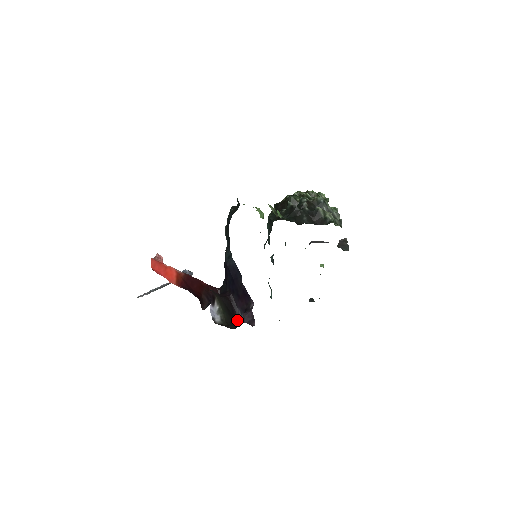
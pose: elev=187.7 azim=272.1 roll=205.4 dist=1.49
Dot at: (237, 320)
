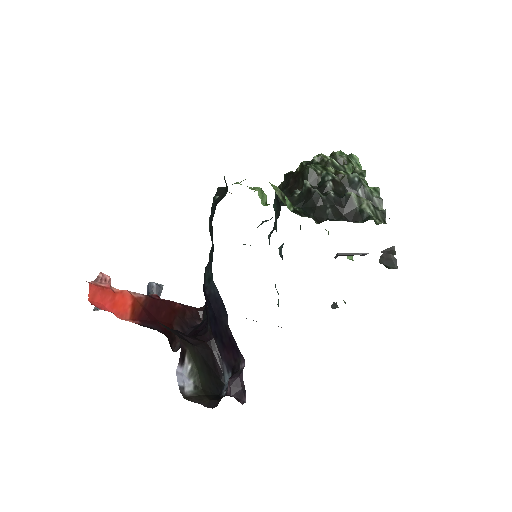
Dot at: (221, 379)
